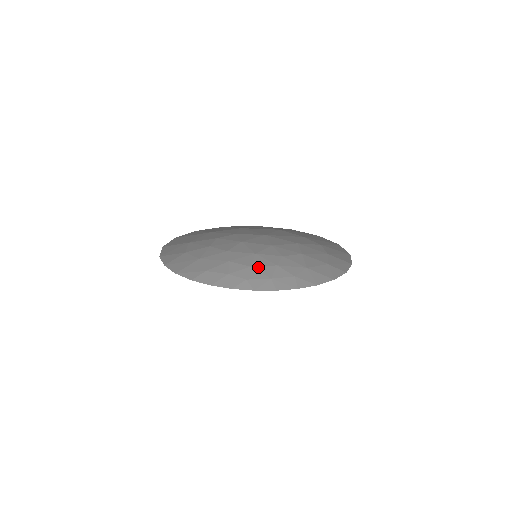
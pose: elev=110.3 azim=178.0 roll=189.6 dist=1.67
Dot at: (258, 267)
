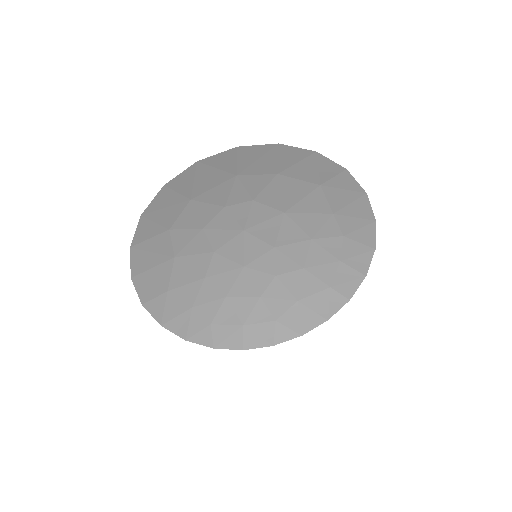
Dot at: (235, 299)
